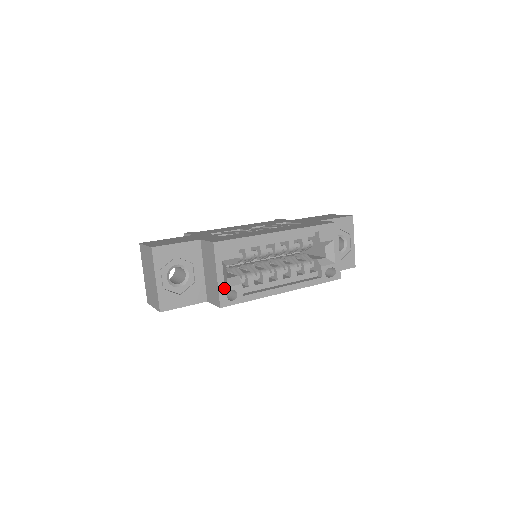
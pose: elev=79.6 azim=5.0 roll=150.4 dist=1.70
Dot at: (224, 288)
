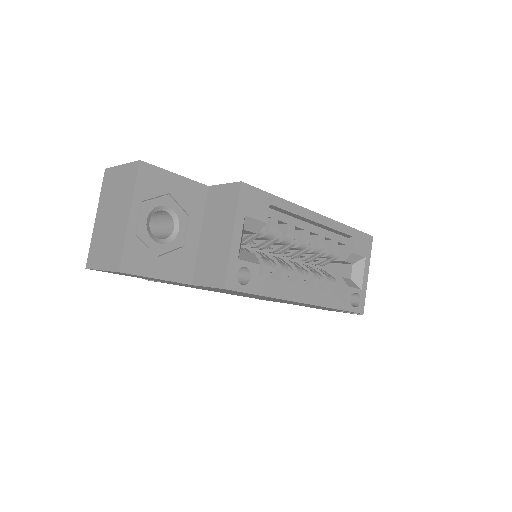
Dot at: (237, 259)
